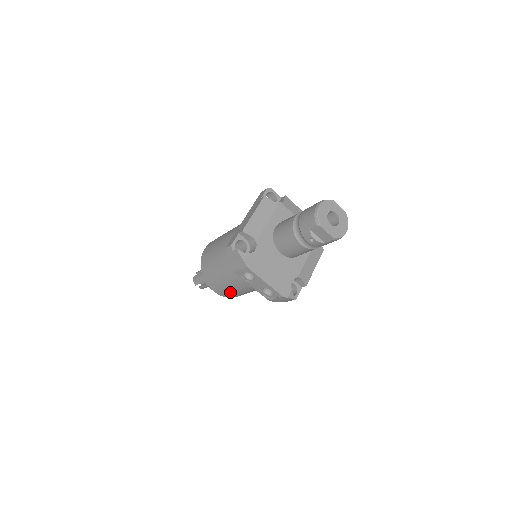
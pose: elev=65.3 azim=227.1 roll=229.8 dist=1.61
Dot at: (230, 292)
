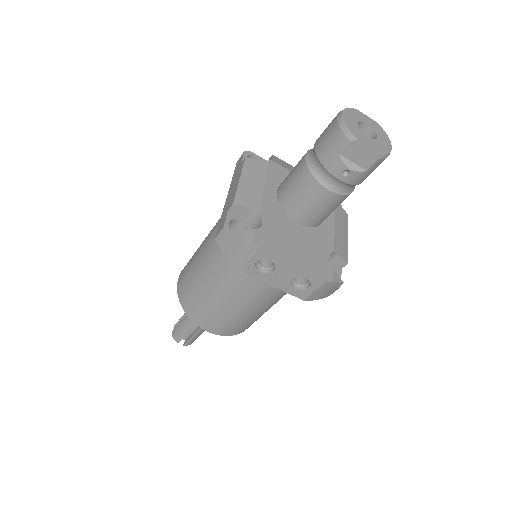
Dot at: (234, 323)
